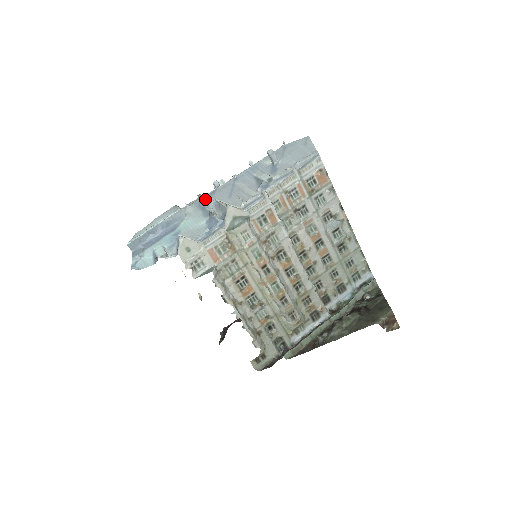
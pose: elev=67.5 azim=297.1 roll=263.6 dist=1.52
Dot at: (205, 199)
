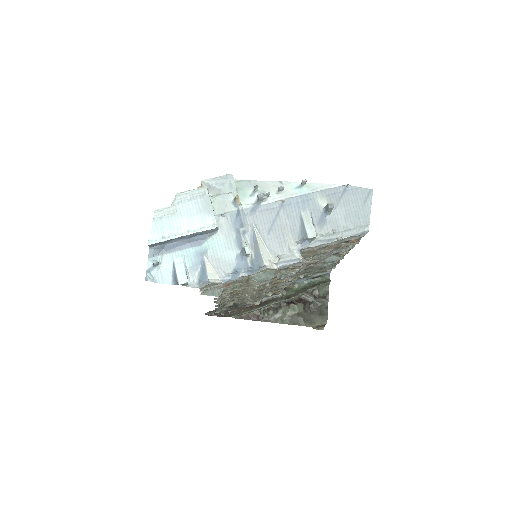
Dot at: (243, 218)
